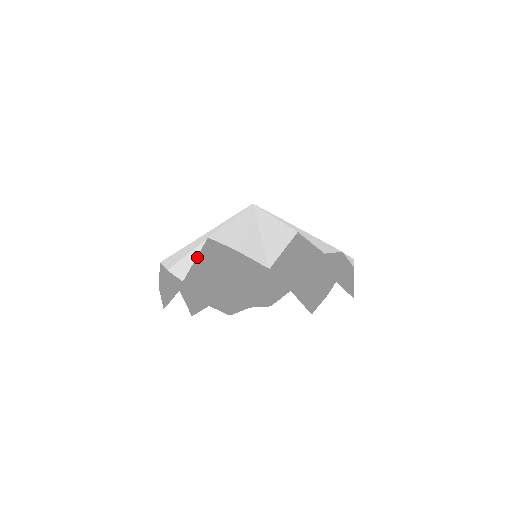
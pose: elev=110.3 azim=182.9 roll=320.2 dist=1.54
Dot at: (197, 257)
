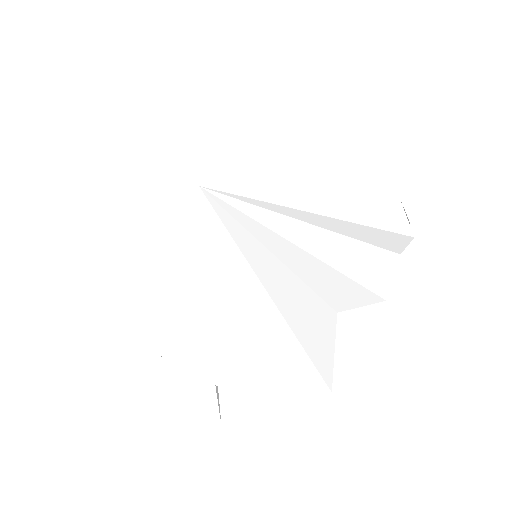
Dot at: occluded
